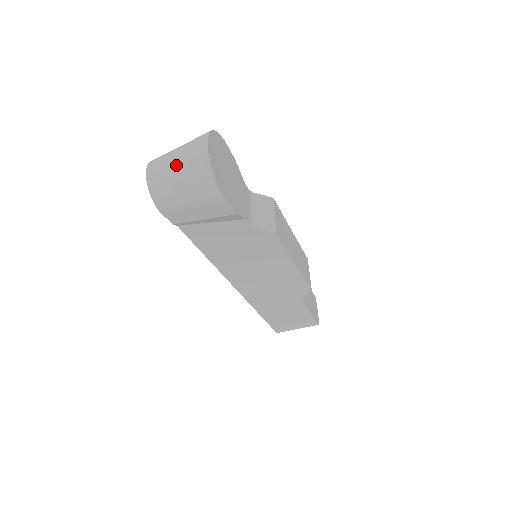
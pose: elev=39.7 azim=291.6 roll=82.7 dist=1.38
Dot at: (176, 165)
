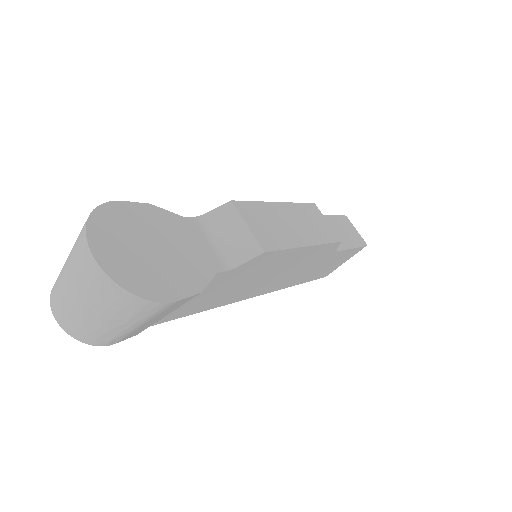
Dot at: (80, 301)
